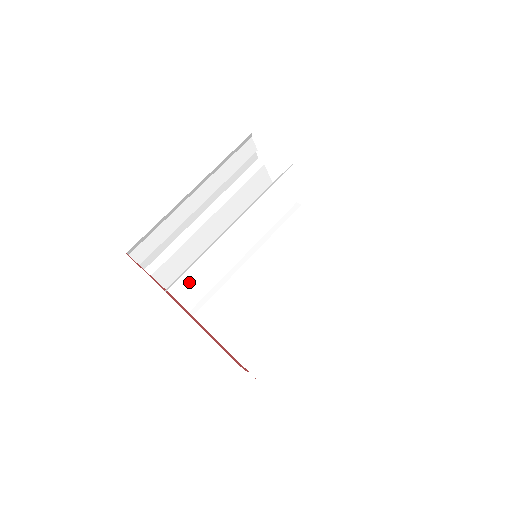
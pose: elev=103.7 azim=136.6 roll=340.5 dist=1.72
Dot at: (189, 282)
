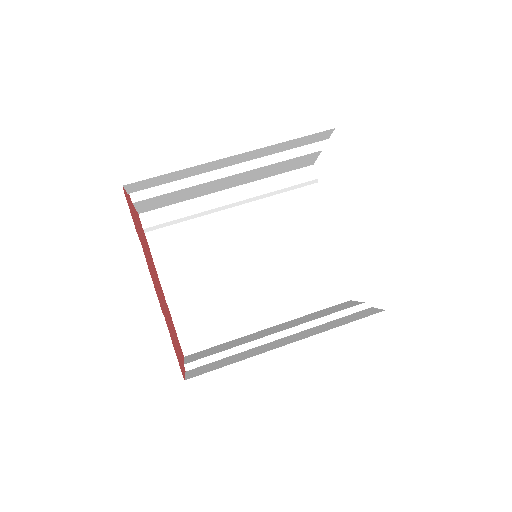
Dot at: (168, 221)
